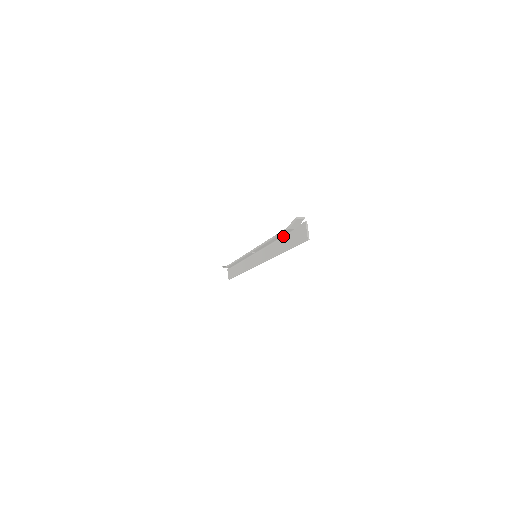
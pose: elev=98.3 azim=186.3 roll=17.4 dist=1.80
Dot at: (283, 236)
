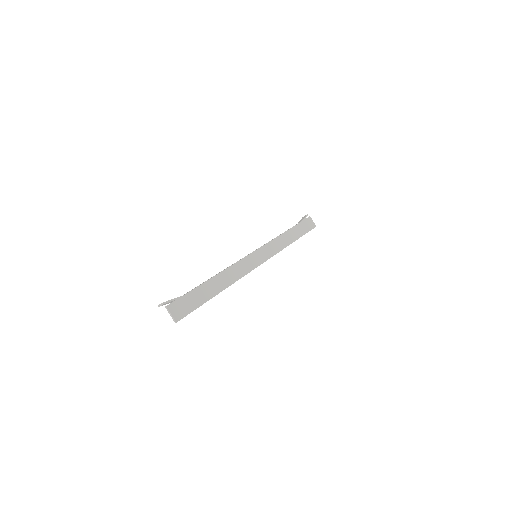
Dot at: (204, 284)
